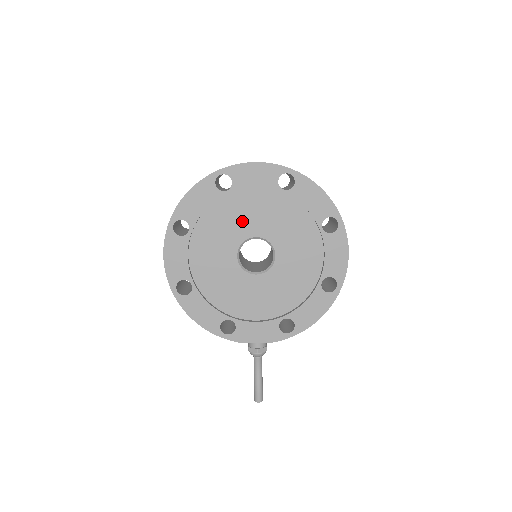
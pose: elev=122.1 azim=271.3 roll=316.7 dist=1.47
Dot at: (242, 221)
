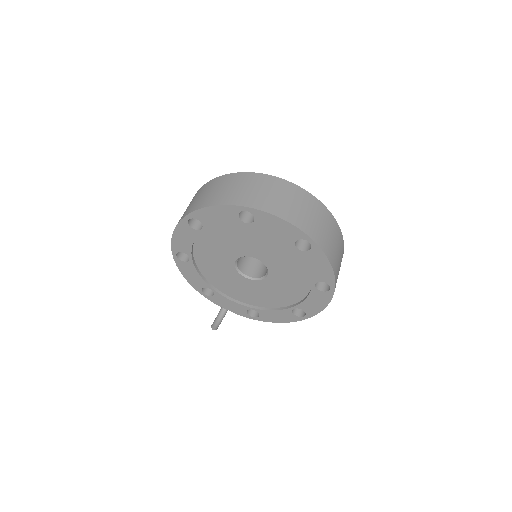
Dot at: (251, 245)
